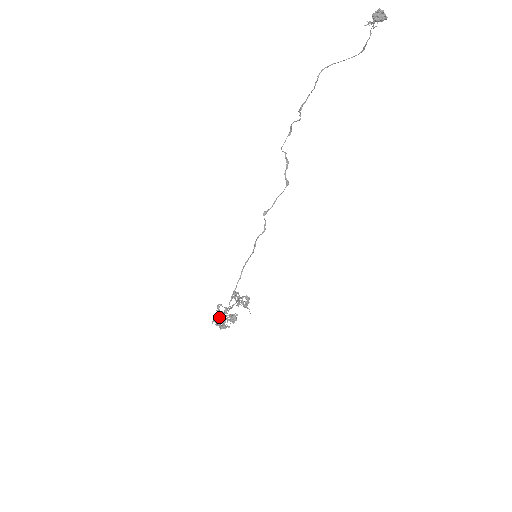
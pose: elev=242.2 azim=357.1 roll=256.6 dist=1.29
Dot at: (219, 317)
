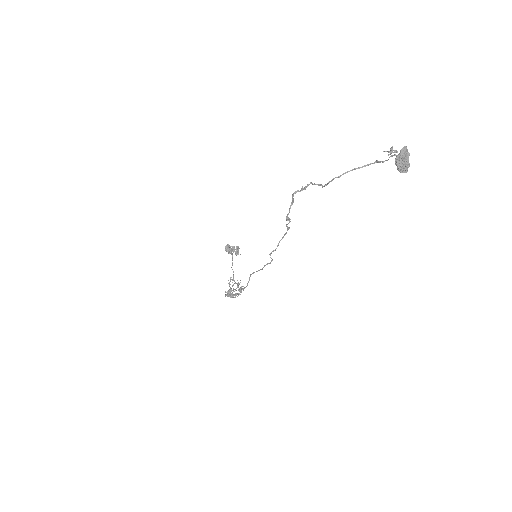
Dot at: (232, 296)
